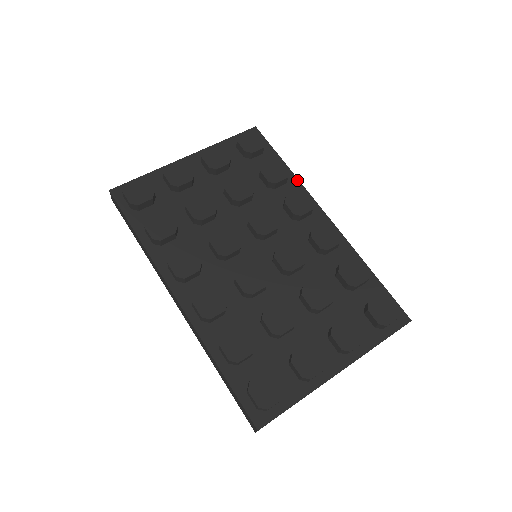
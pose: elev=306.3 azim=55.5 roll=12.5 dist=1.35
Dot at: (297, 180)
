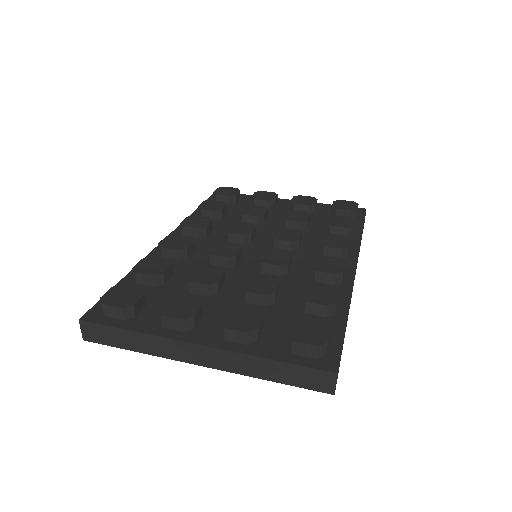
Dot at: (359, 240)
